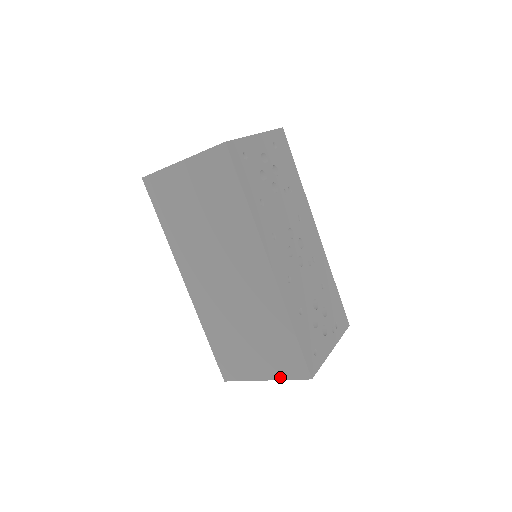
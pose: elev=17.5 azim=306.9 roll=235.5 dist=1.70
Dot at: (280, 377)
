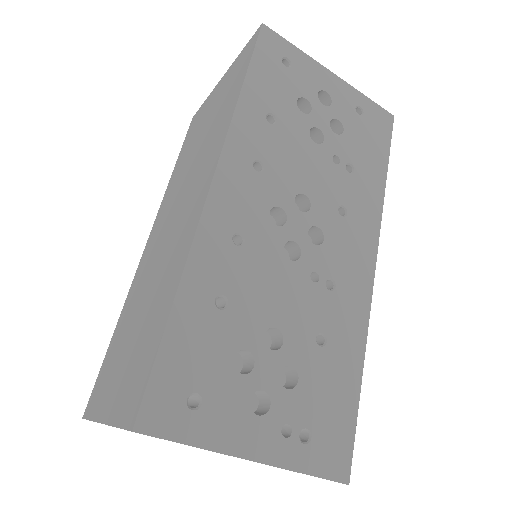
Dot at: (114, 418)
